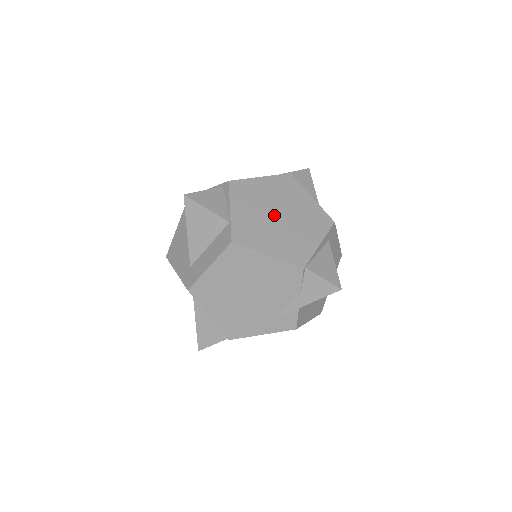
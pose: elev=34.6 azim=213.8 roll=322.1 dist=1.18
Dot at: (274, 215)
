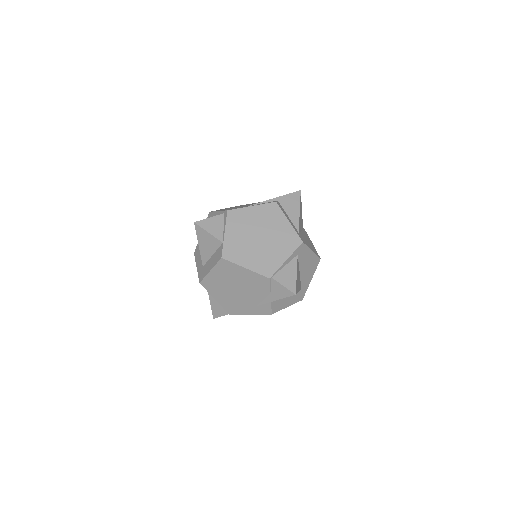
Dot at: (256, 237)
